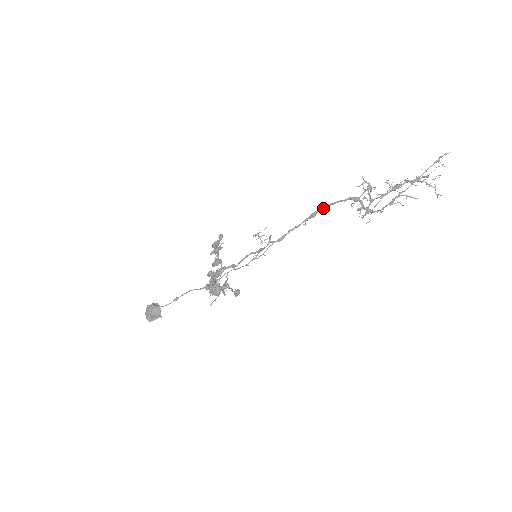
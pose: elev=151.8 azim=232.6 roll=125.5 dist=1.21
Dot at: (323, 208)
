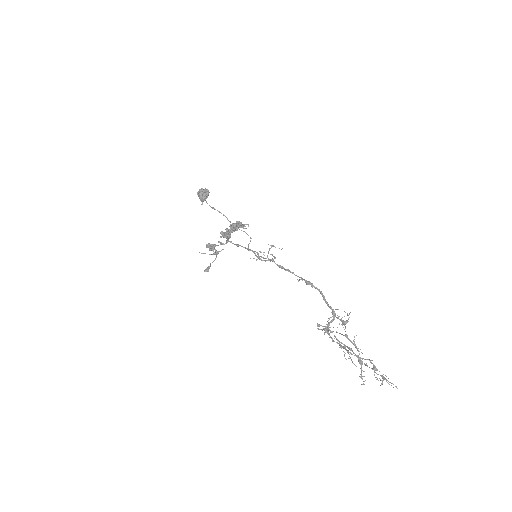
Dot at: occluded
